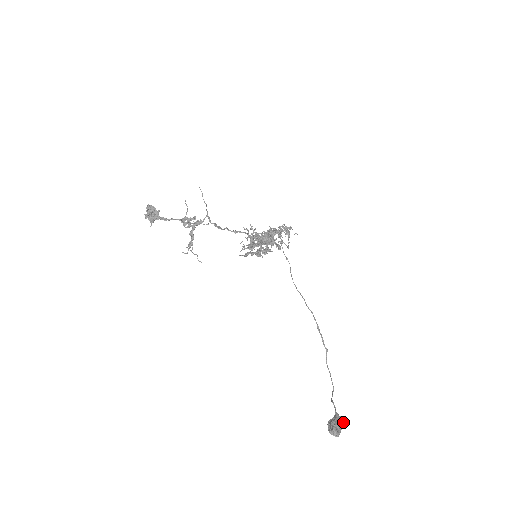
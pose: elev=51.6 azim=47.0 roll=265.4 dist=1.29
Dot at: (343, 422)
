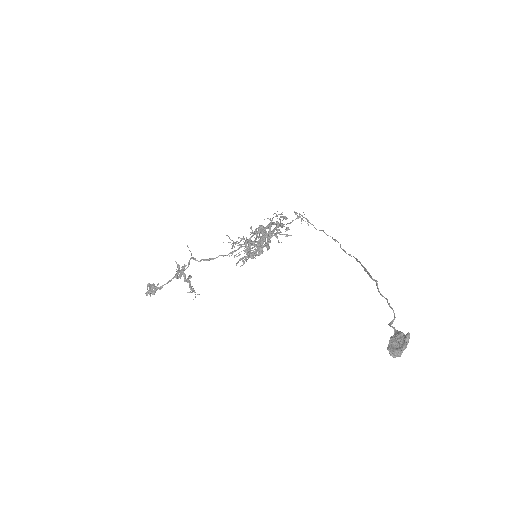
Dot at: (405, 335)
